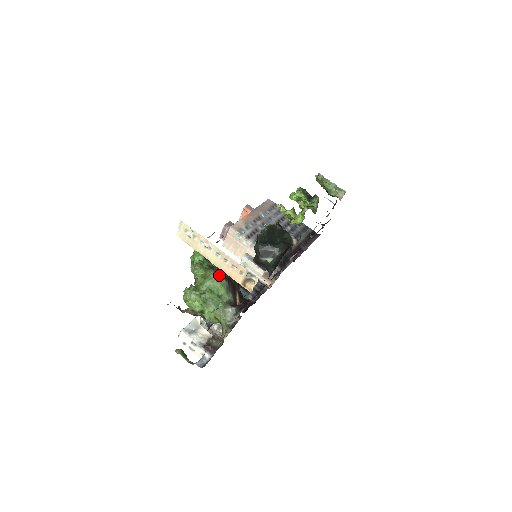
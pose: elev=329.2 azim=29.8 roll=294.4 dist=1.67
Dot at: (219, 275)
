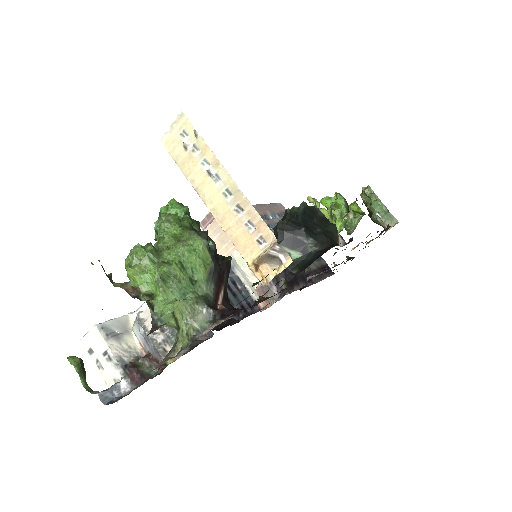
Dot at: (205, 245)
